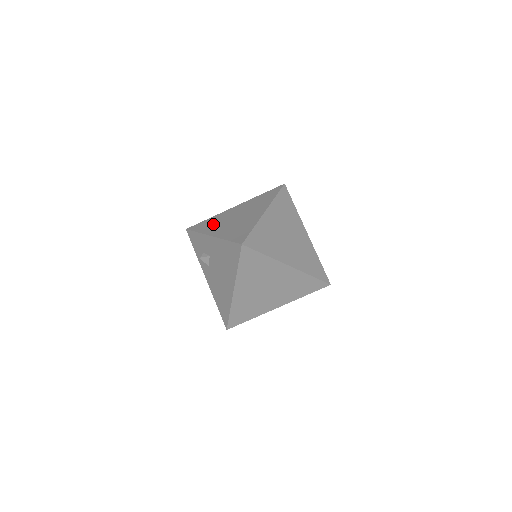
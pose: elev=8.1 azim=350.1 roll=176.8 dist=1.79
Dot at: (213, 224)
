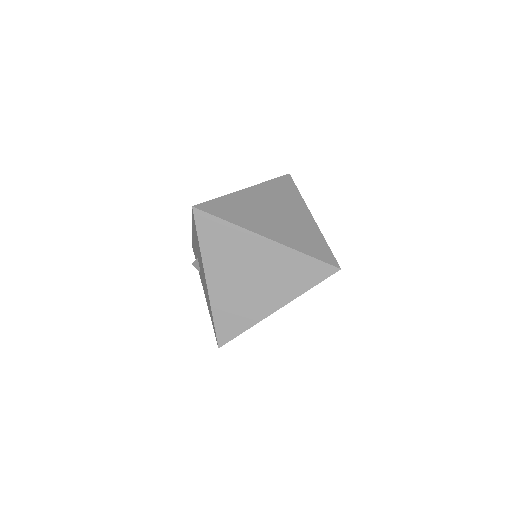
Dot at: occluded
